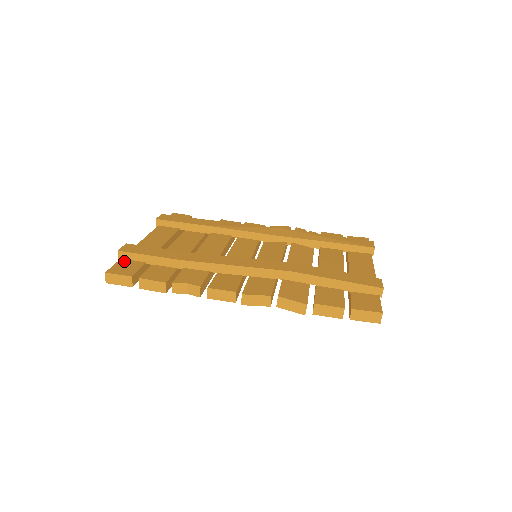
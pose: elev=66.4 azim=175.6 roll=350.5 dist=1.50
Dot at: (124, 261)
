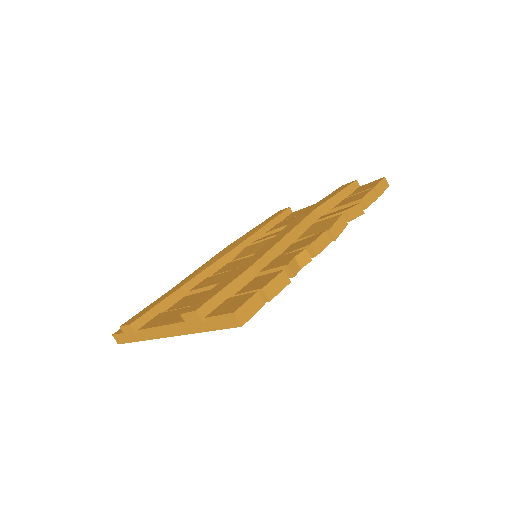
Dot at: (214, 312)
